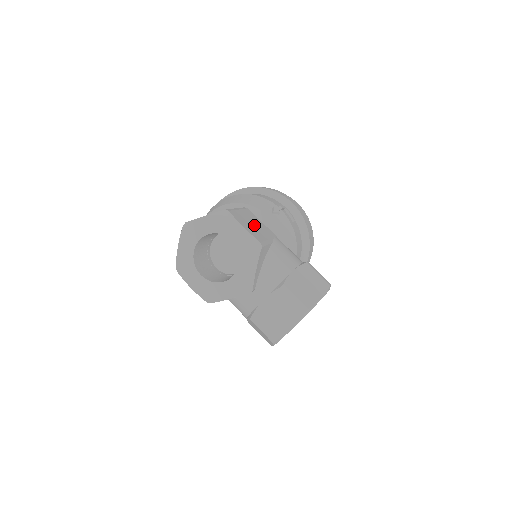
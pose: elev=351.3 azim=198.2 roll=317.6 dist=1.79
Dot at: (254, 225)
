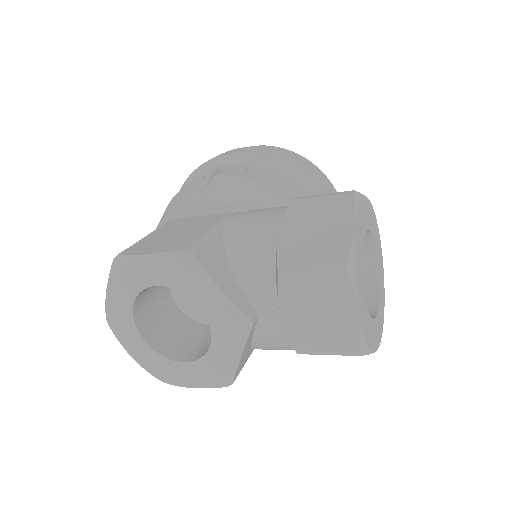
Dot at: (178, 233)
